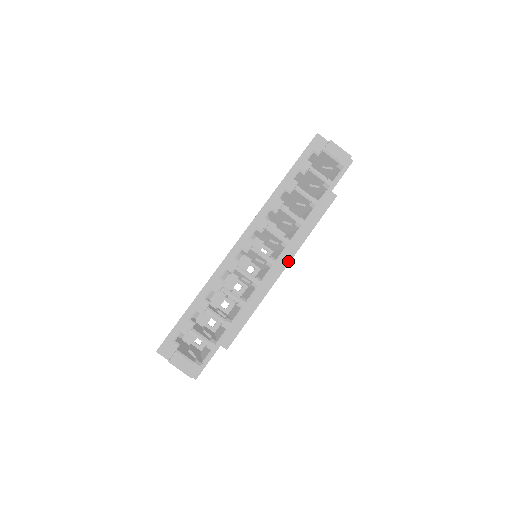
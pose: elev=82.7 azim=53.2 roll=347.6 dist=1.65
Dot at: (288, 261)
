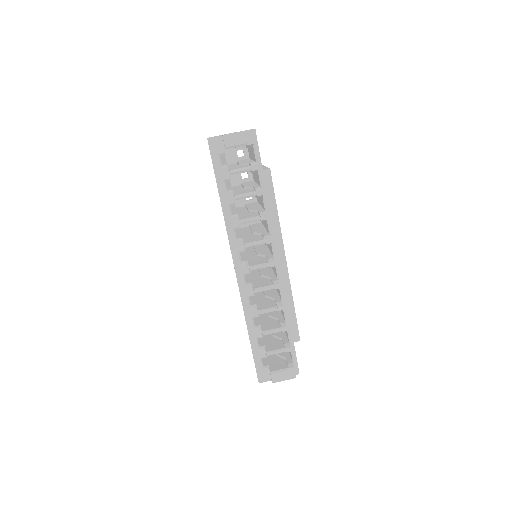
Dot at: (282, 250)
